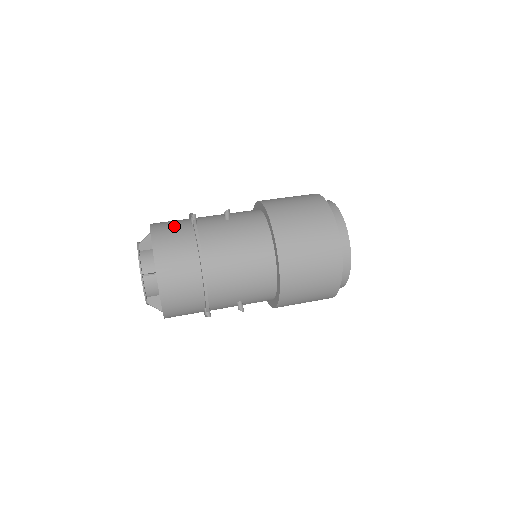
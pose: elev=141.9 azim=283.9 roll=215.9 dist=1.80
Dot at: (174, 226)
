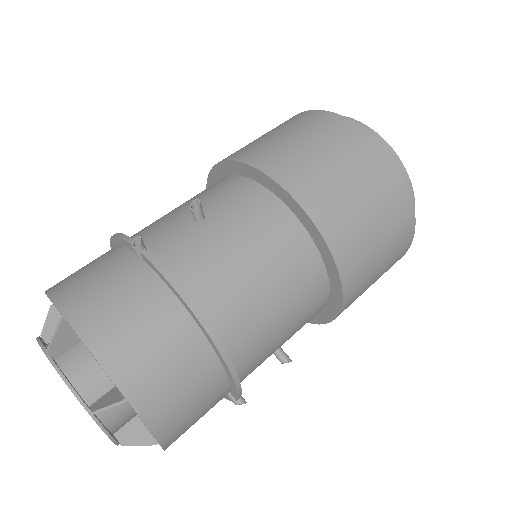
Dot at: (106, 280)
